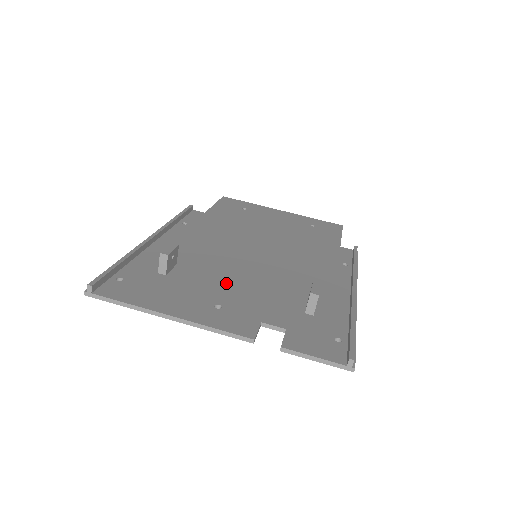
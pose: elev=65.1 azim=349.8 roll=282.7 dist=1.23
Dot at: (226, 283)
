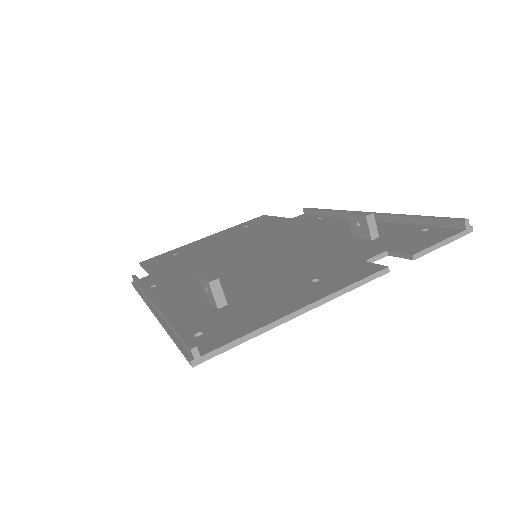
Dot at: (282, 273)
